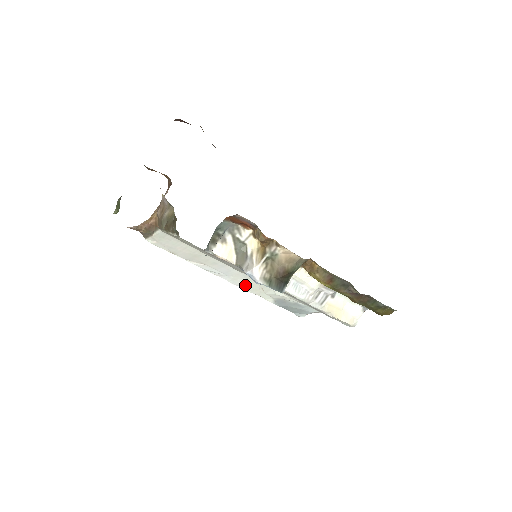
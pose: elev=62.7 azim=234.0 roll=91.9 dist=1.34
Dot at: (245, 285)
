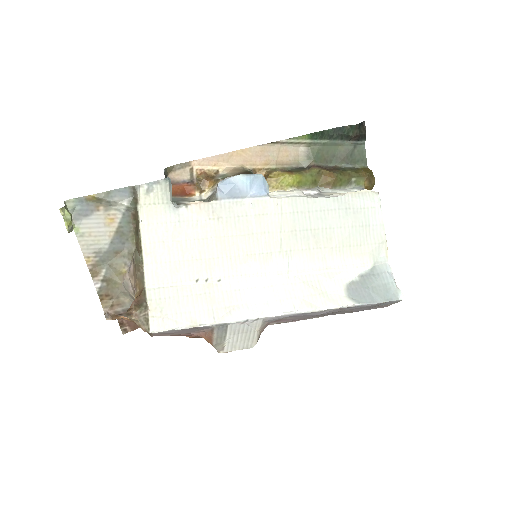
Dot at: (299, 301)
